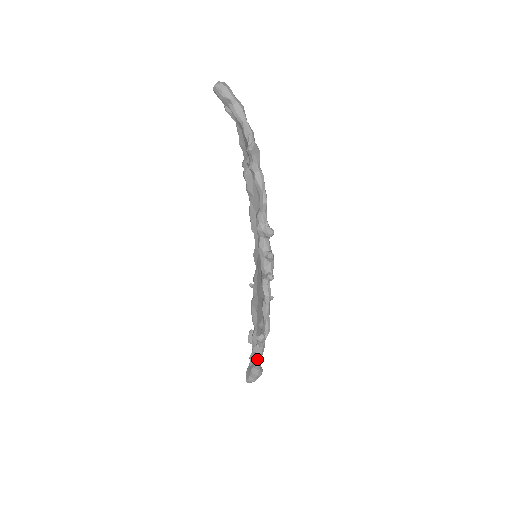
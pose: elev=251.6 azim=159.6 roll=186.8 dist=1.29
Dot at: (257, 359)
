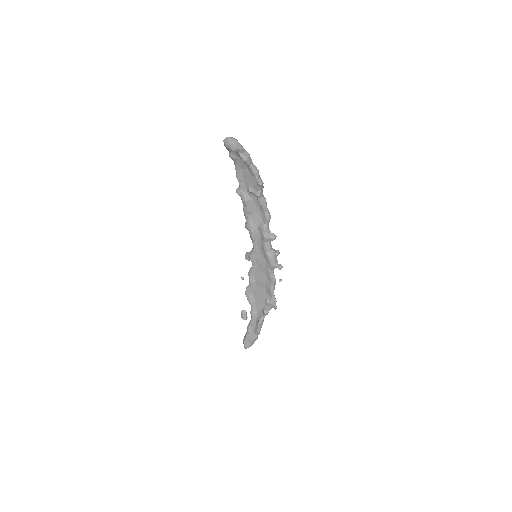
Dot at: (260, 328)
